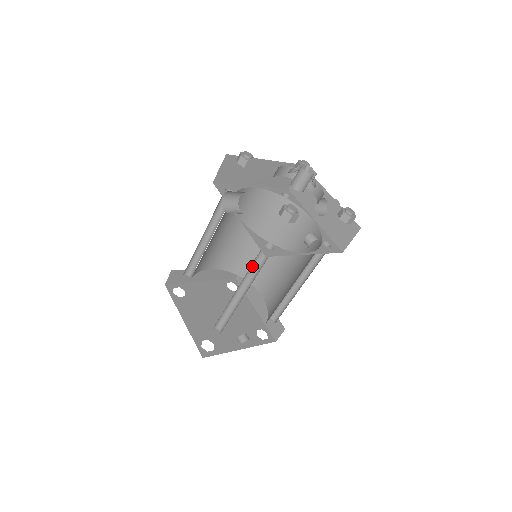
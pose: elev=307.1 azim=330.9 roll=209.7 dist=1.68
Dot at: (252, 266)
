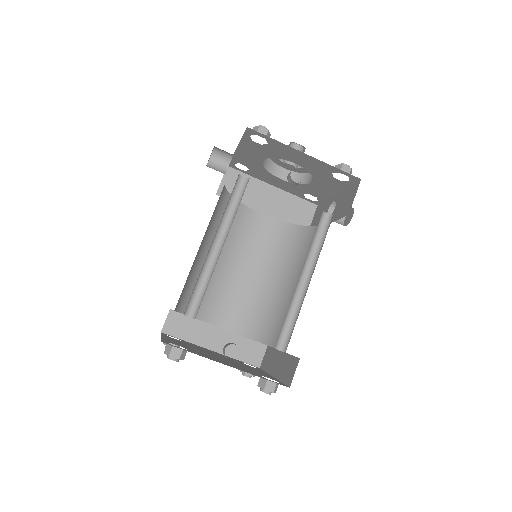
Dot at: (231, 210)
